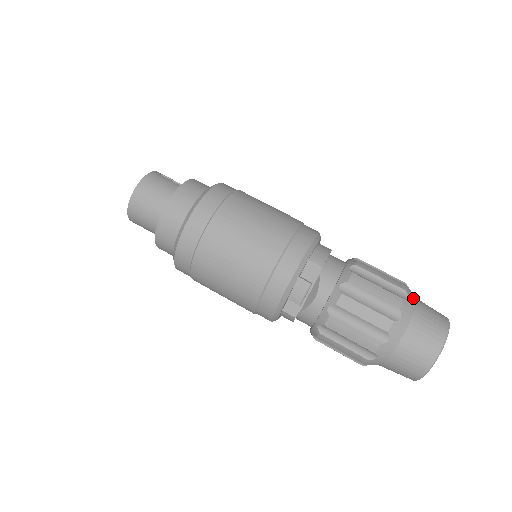
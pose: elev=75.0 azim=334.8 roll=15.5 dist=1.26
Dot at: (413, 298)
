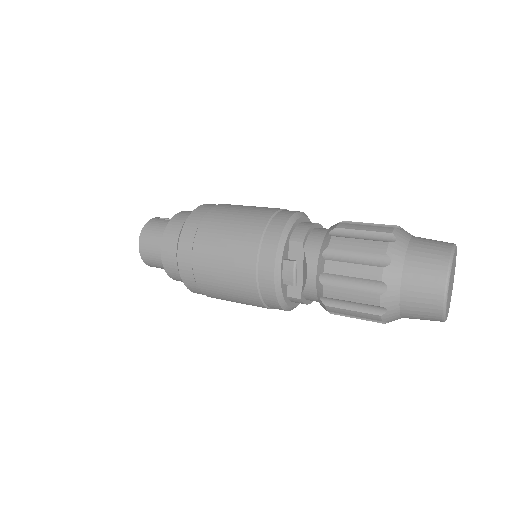
Dot at: (405, 238)
